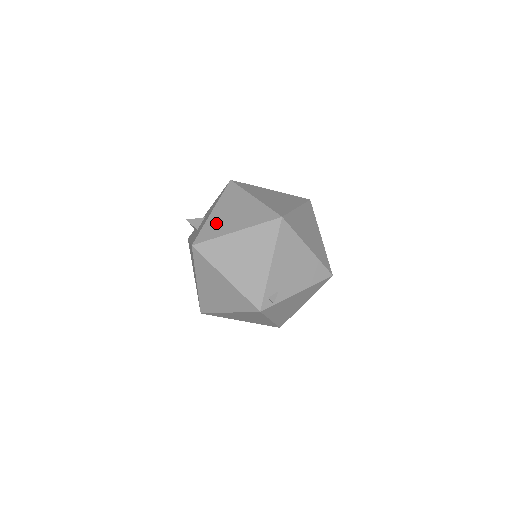
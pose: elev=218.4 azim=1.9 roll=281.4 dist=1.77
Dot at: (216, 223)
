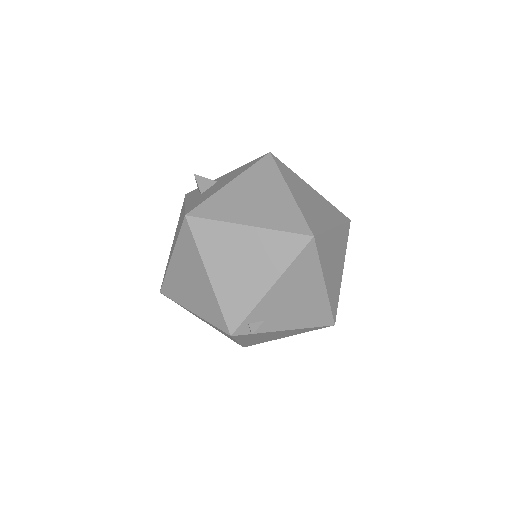
Dot at: (228, 201)
